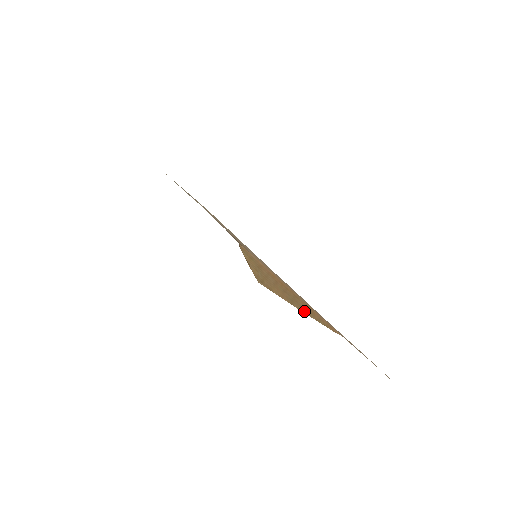
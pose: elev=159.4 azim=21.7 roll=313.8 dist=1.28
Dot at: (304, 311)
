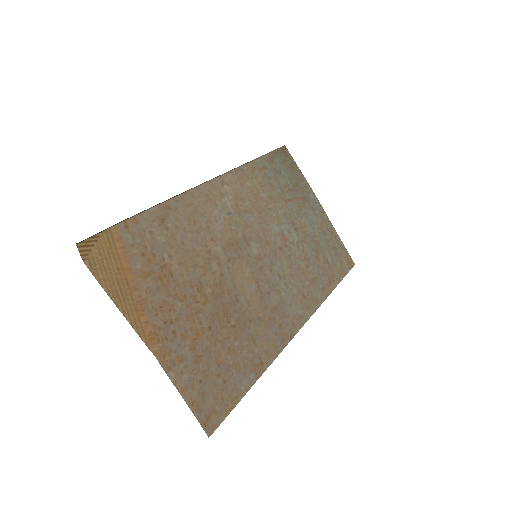
Dot at: (123, 310)
